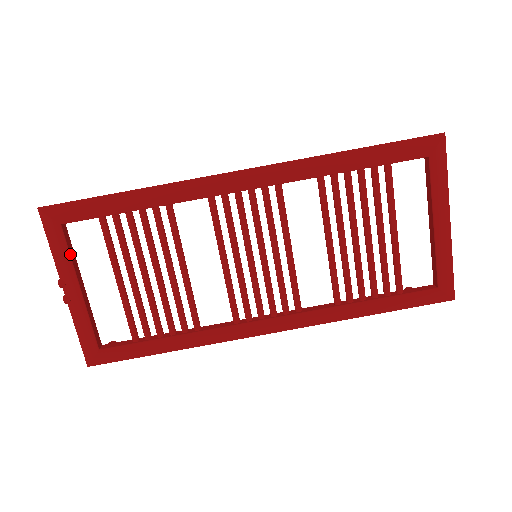
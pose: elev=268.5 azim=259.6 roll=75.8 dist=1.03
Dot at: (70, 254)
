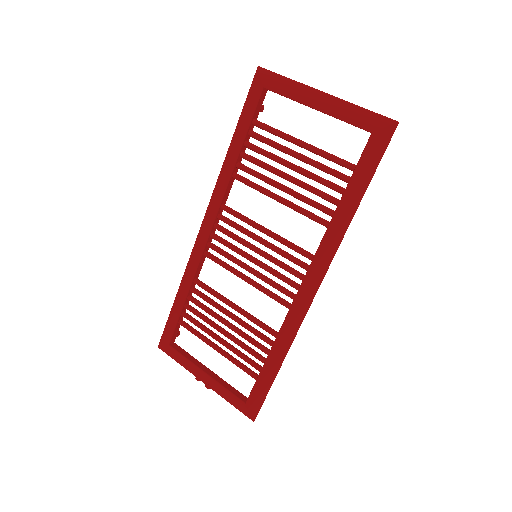
Dot at: (185, 357)
